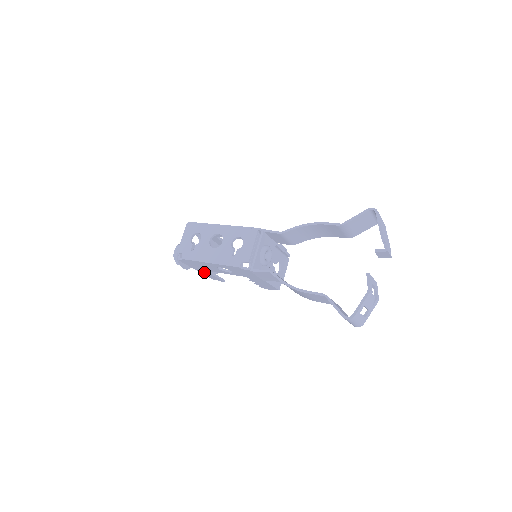
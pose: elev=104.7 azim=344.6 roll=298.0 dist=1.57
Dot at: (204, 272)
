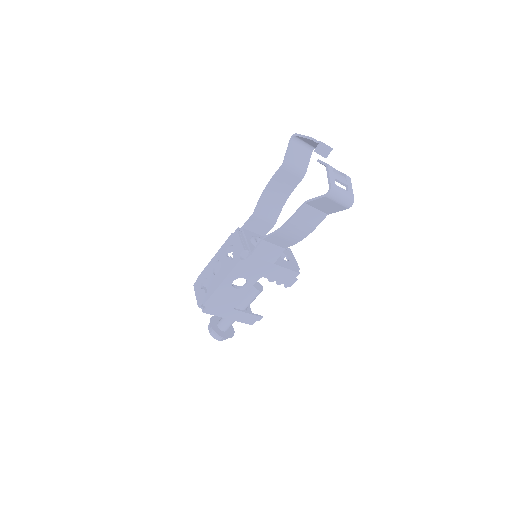
Dot at: (236, 315)
